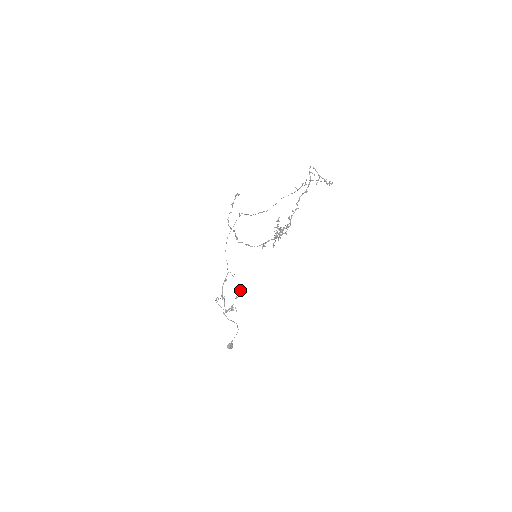
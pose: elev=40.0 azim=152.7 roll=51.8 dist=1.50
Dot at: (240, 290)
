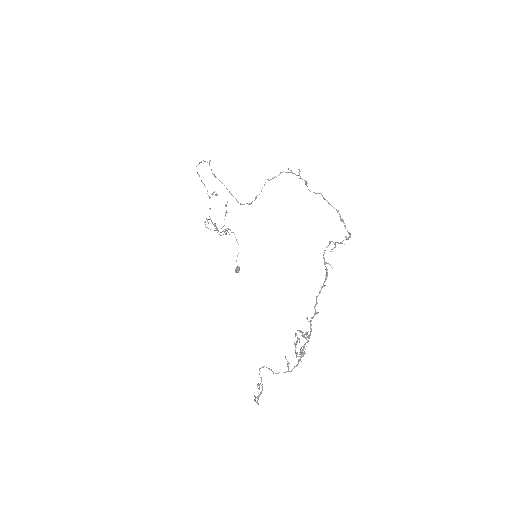
Dot at: (227, 201)
